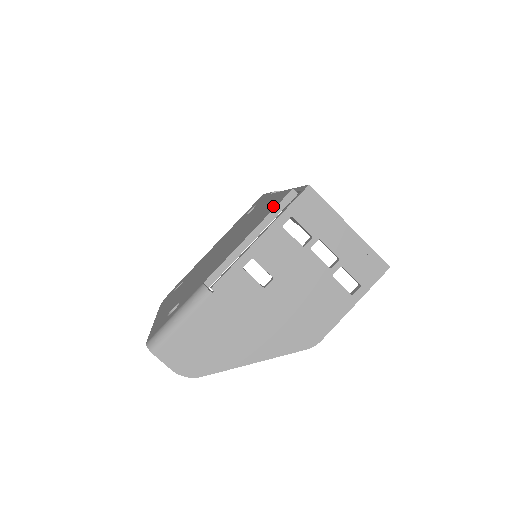
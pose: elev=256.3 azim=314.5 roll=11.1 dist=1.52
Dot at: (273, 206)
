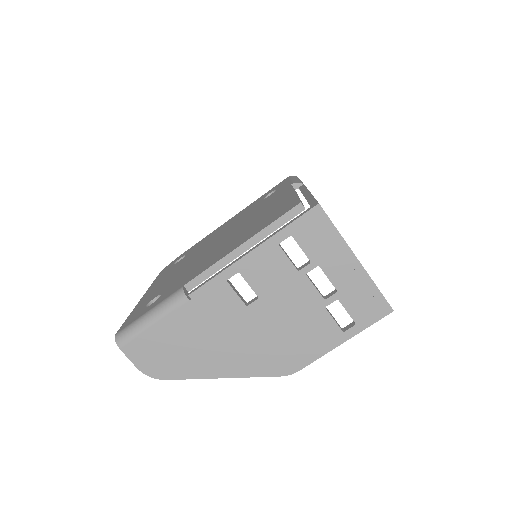
Dot at: (277, 215)
